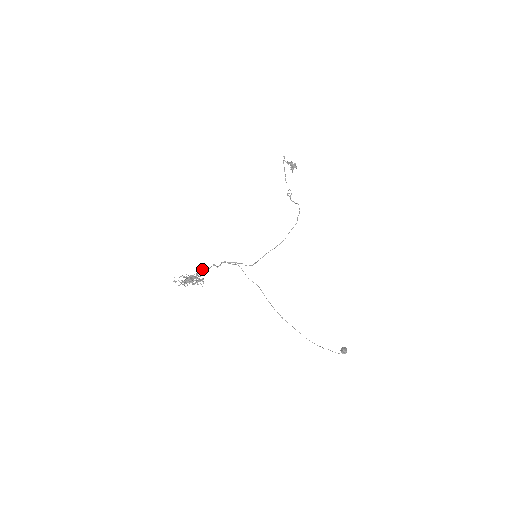
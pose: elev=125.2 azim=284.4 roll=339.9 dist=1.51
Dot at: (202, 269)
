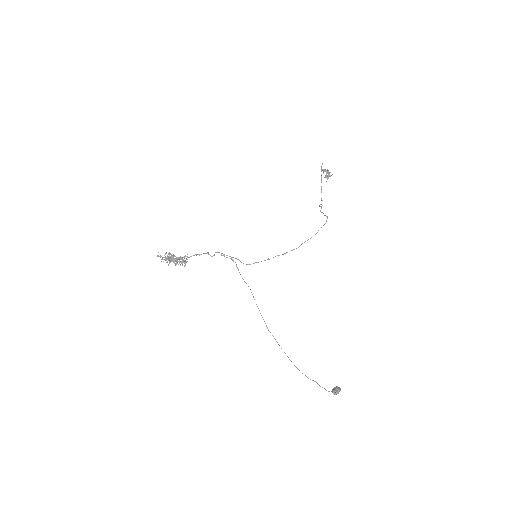
Dot at: occluded
